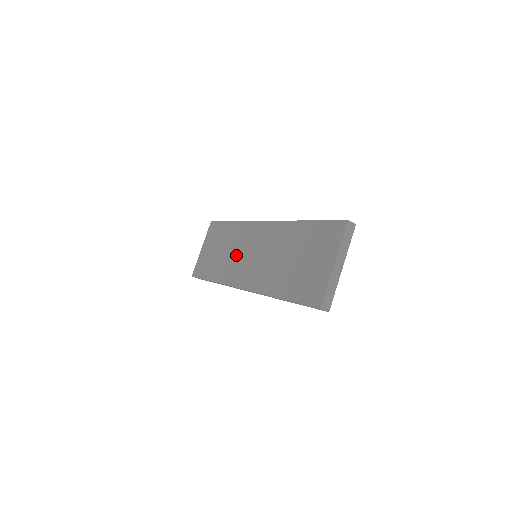
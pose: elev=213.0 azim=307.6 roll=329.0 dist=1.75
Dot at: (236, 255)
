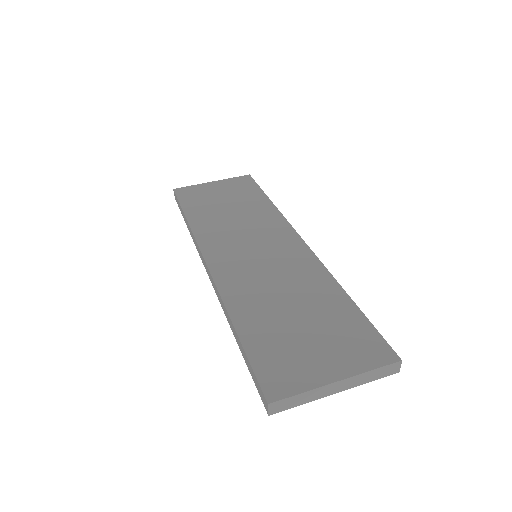
Dot at: (239, 229)
